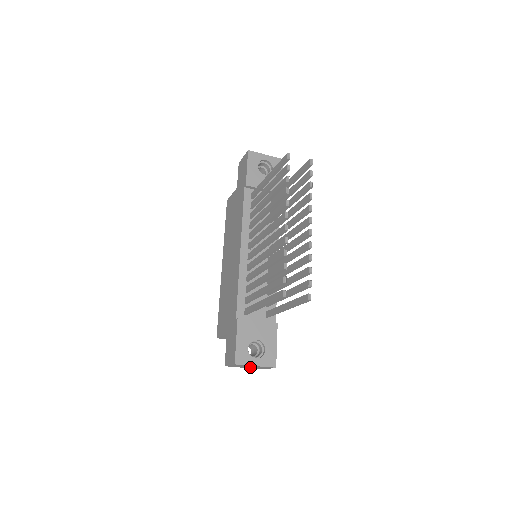
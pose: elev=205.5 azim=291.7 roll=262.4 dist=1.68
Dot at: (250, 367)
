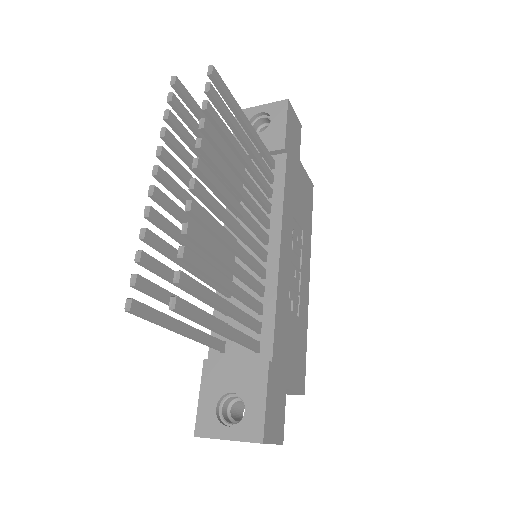
Dot at: occluded
